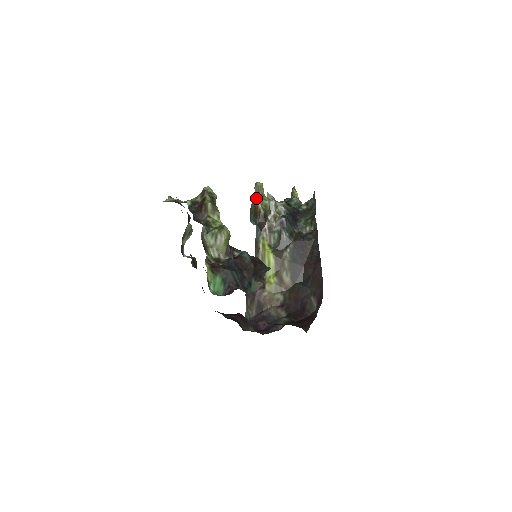
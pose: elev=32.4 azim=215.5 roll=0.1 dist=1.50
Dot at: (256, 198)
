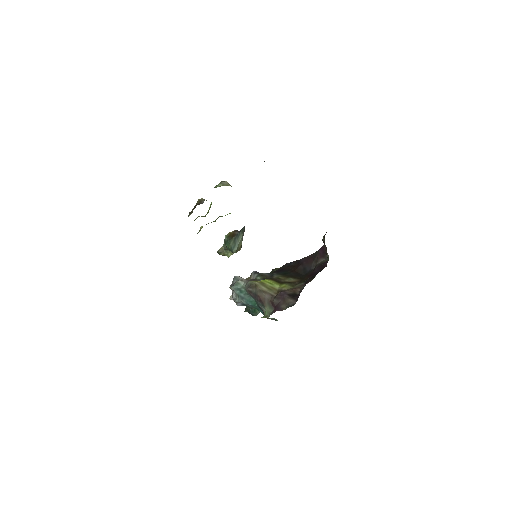
Dot at: (225, 237)
